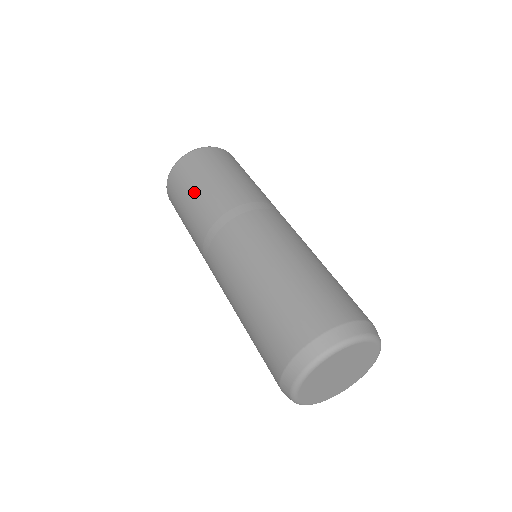
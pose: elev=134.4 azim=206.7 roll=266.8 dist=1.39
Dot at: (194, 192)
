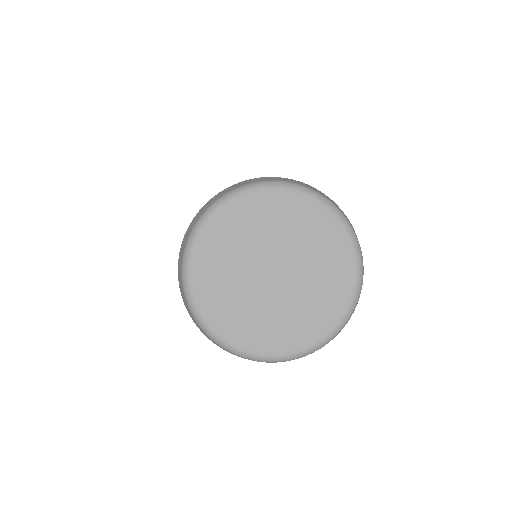
Dot at: occluded
